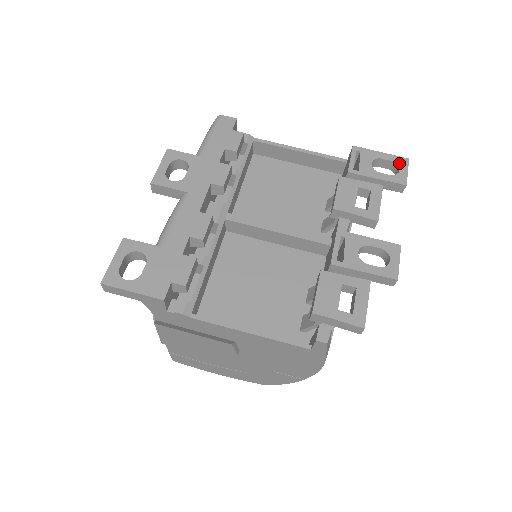
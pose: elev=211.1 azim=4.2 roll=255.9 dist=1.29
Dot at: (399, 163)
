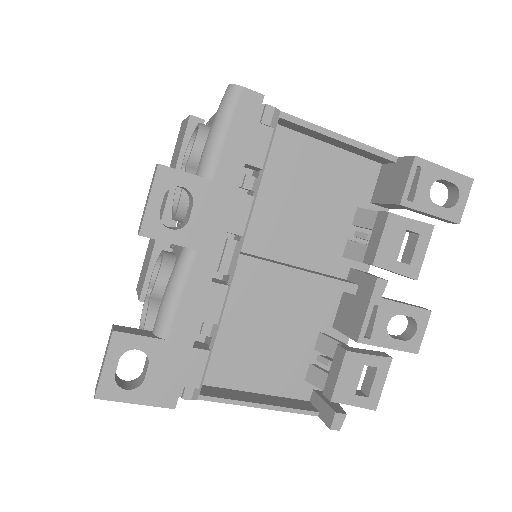
Dot at: (461, 187)
